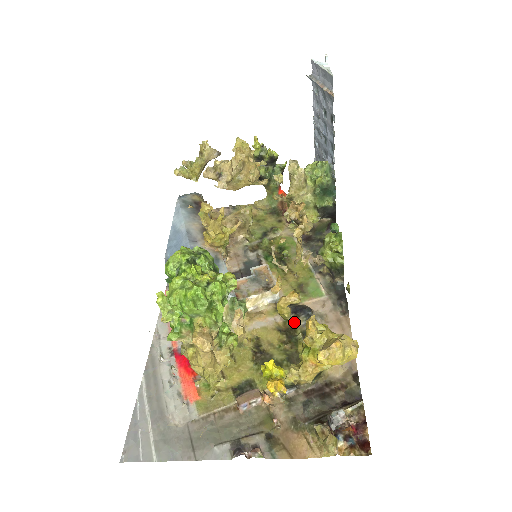
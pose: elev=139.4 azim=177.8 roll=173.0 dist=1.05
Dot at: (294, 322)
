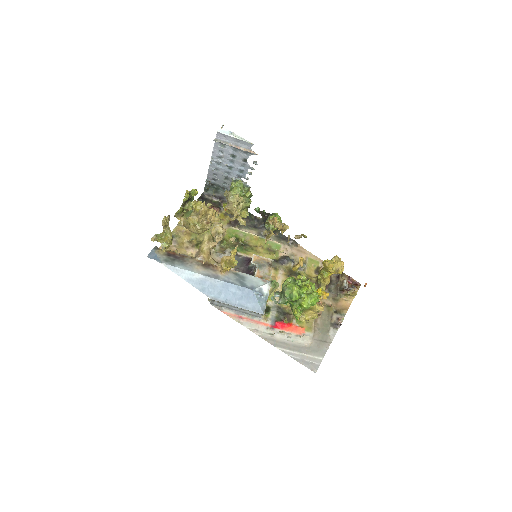
Dot at: (288, 267)
